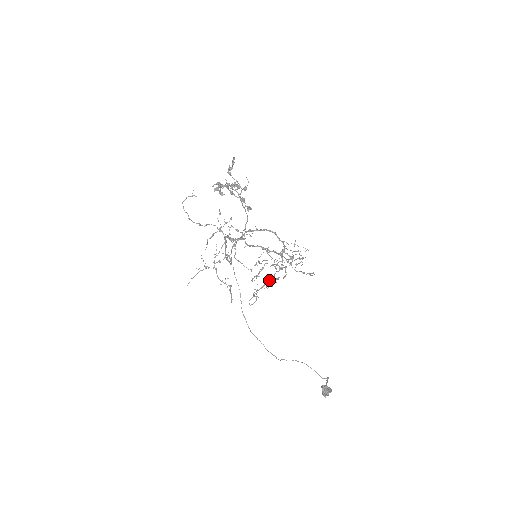
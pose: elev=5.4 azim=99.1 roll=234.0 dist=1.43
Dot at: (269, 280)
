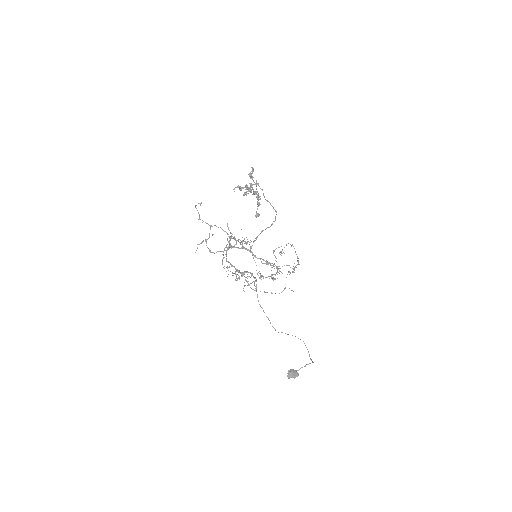
Dot at: (250, 283)
